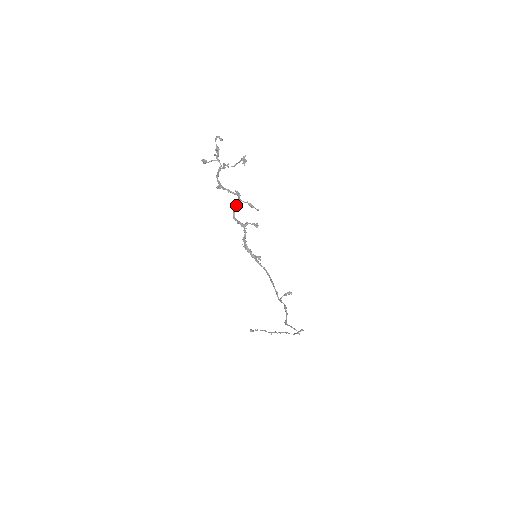
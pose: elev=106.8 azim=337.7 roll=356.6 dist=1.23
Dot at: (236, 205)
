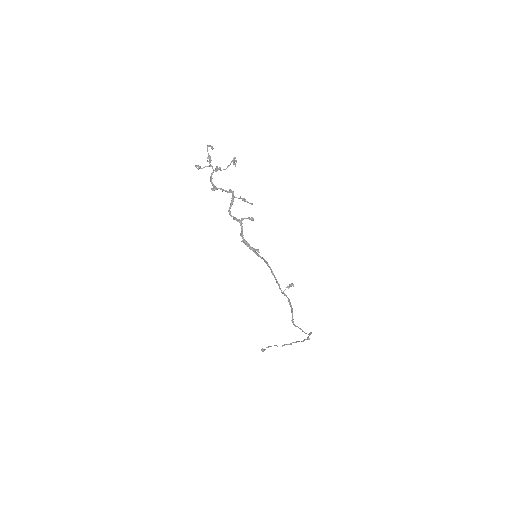
Dot at: (231, 202)
